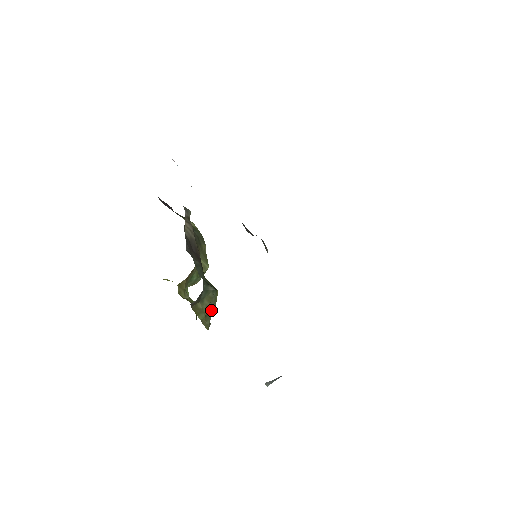
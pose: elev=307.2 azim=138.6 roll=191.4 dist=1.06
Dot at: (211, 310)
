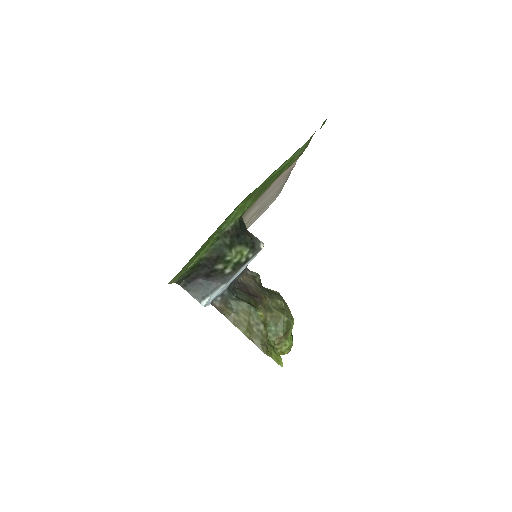
Dot at: (258, 329)
